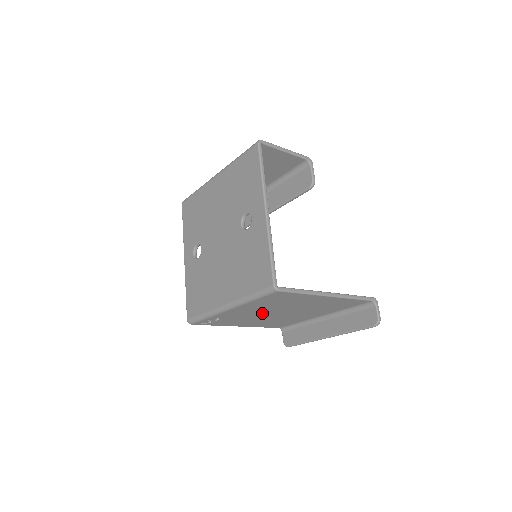
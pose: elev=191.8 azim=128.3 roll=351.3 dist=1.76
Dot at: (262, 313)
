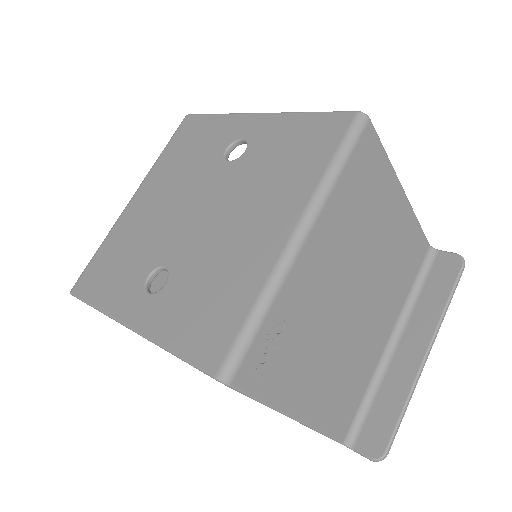
Dot at: (338, 291)
